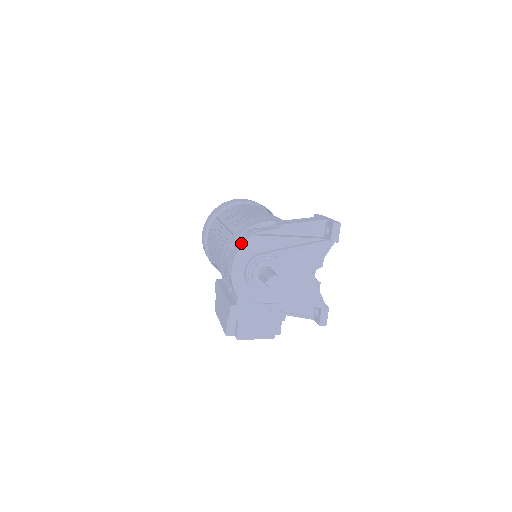
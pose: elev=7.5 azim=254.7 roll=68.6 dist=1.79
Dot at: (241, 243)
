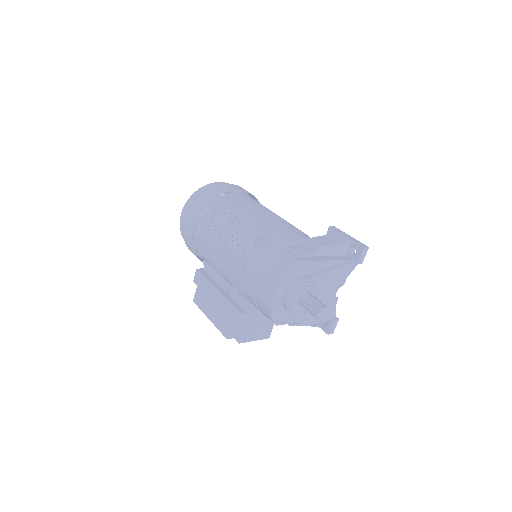
Dot at: (285, 268)
